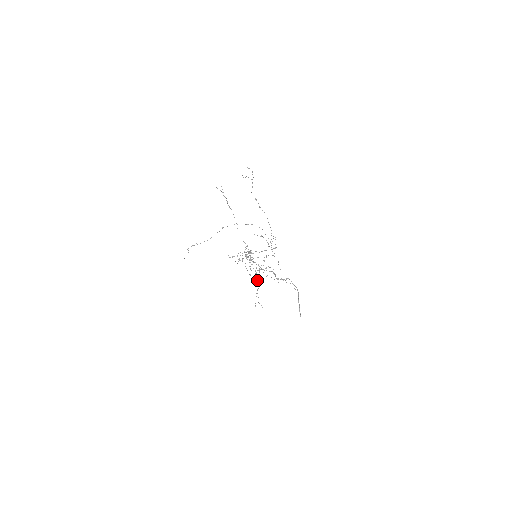
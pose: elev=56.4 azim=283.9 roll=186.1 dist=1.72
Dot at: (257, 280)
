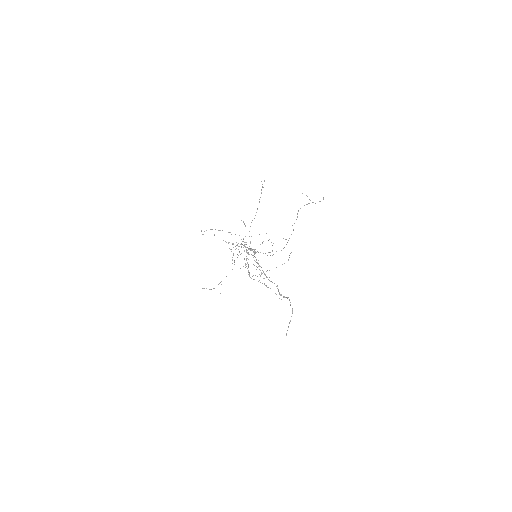
Dot at: (232, 269)
